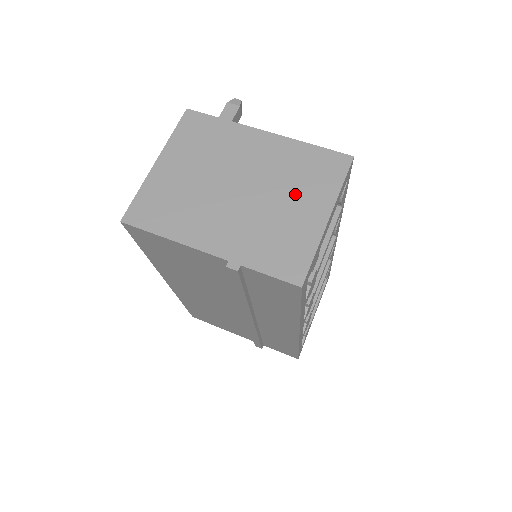
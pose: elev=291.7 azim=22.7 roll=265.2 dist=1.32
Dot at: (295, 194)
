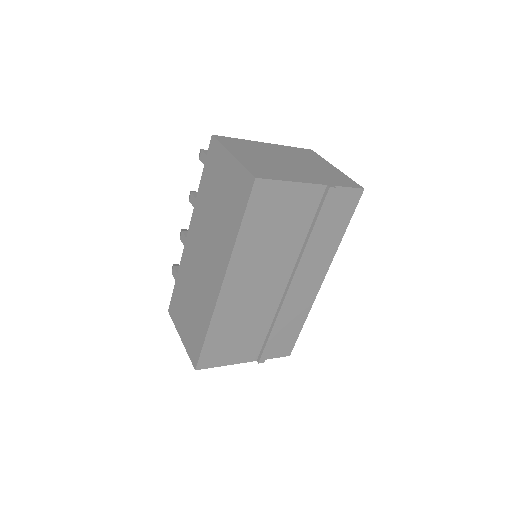
Dot at: (312, 162)
